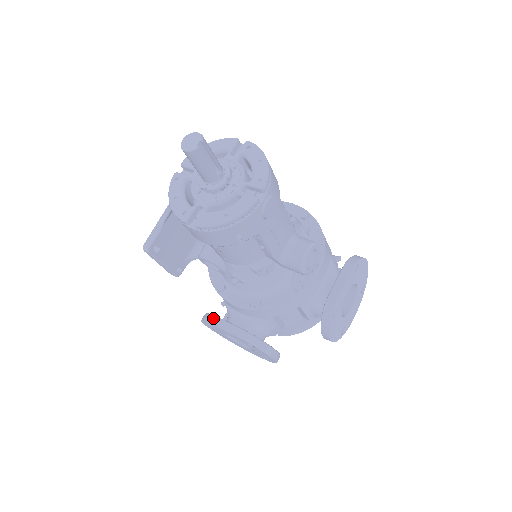
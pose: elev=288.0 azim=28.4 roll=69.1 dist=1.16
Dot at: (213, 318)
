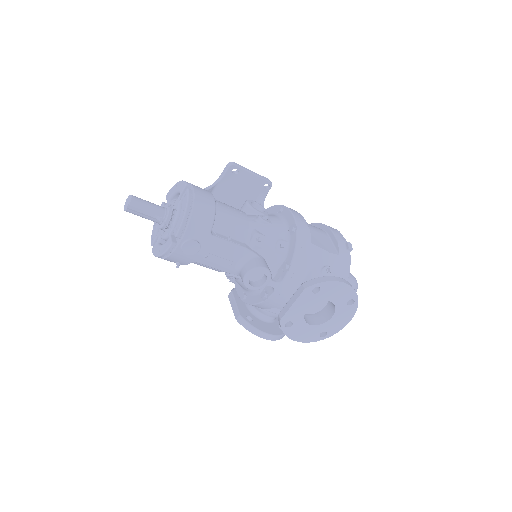
Dot at: (231, 295)
